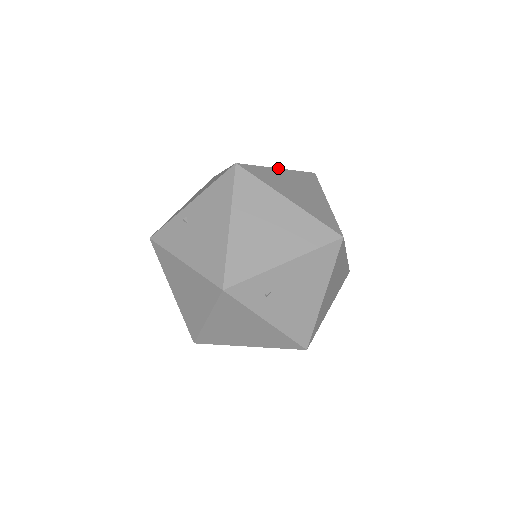
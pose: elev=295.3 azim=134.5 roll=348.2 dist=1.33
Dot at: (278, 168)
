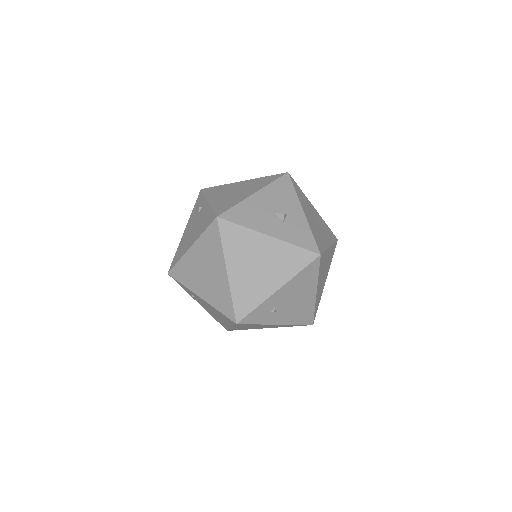
Dot at: (268, 235)
